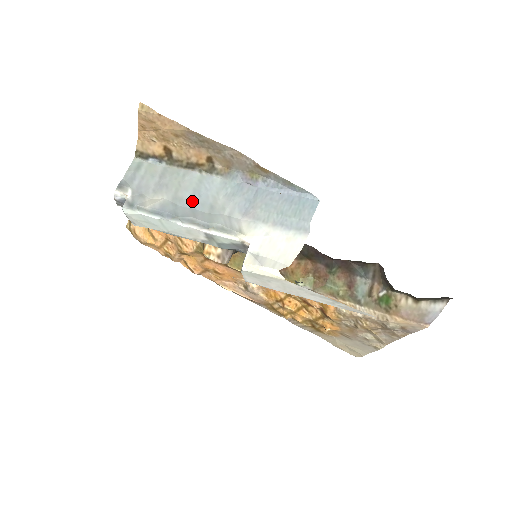
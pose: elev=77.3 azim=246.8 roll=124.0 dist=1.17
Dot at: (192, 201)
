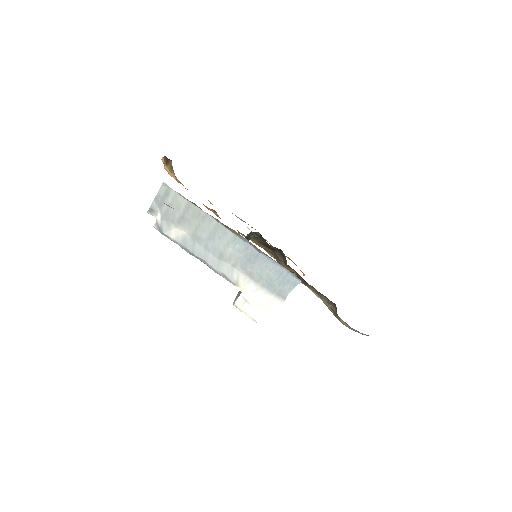
Dot at: (207, 243)
